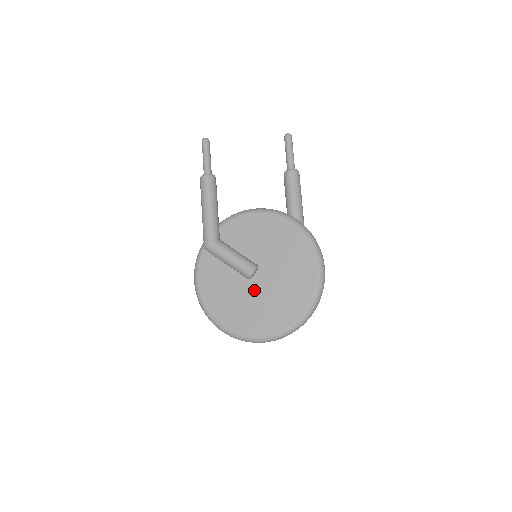
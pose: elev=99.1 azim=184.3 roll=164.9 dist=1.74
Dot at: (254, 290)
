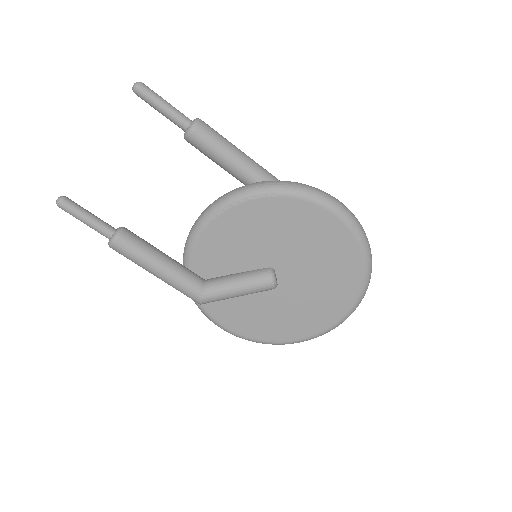
Dot at: (291, 291)
